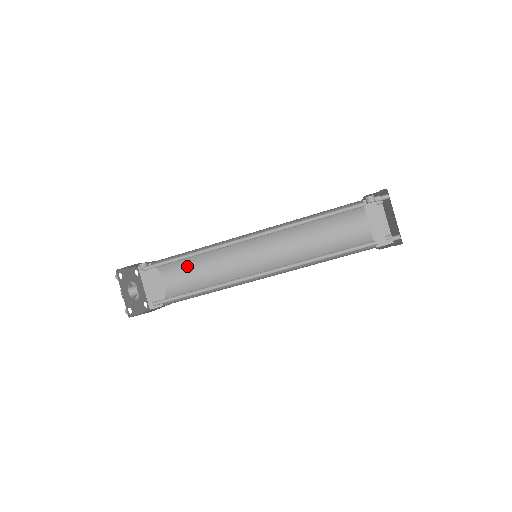
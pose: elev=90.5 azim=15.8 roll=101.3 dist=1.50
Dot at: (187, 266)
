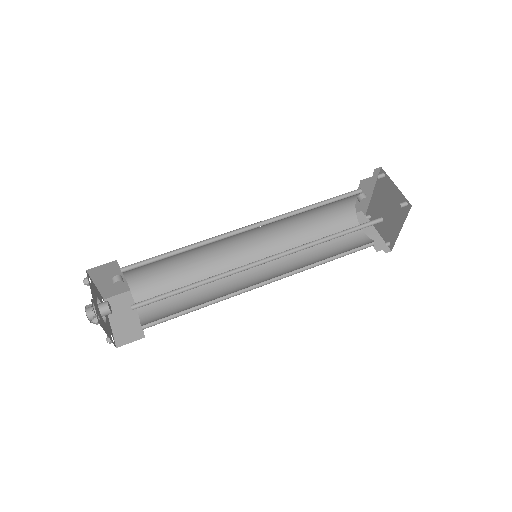
Dot at: (169, 289)
